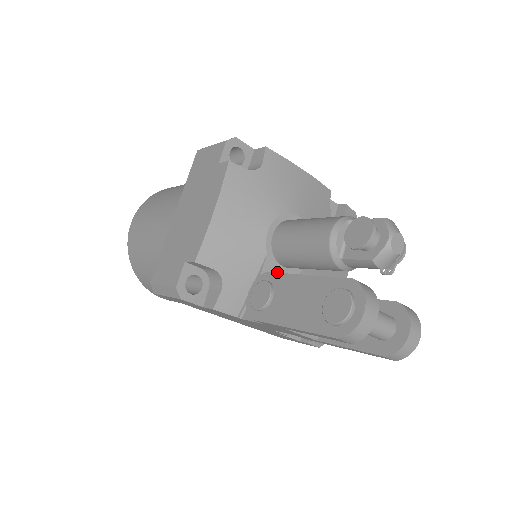
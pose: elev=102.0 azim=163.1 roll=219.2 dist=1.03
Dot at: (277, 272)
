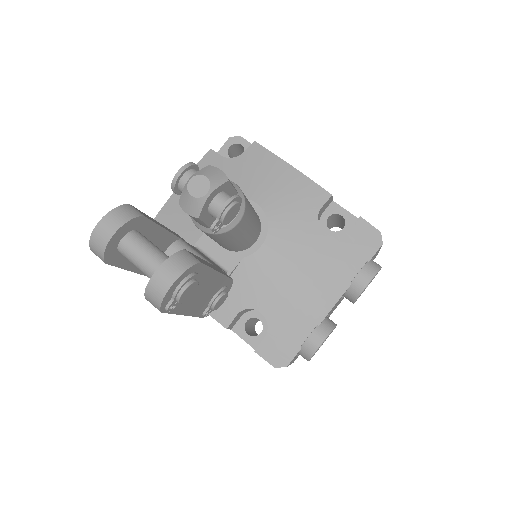
Dot at: (213, 250)
